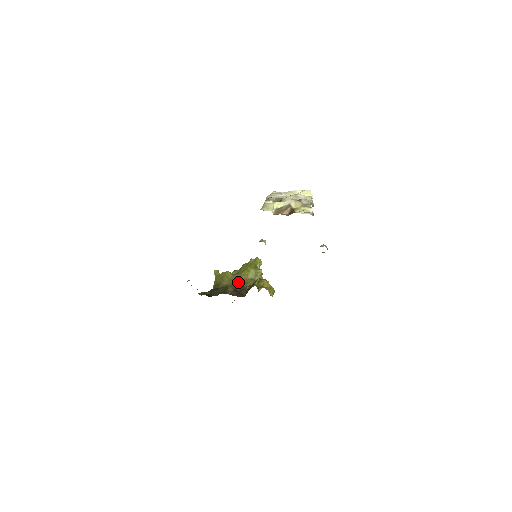
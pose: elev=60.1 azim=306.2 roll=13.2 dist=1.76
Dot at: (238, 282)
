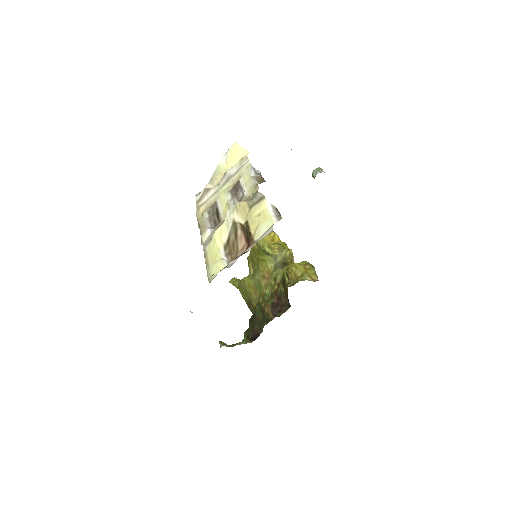
Dot at: (266, 285)
